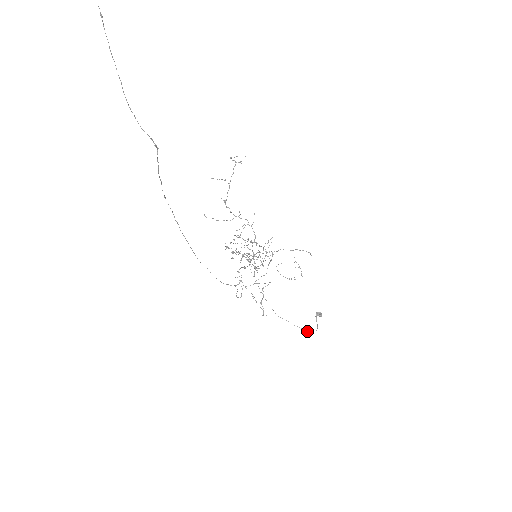
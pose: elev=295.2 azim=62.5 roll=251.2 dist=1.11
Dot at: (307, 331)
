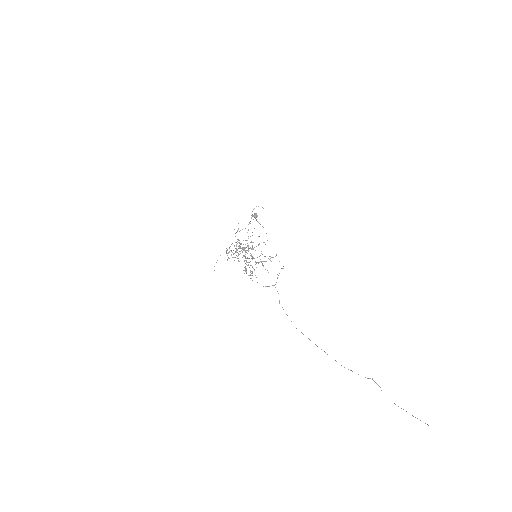
Dot at: occluded
